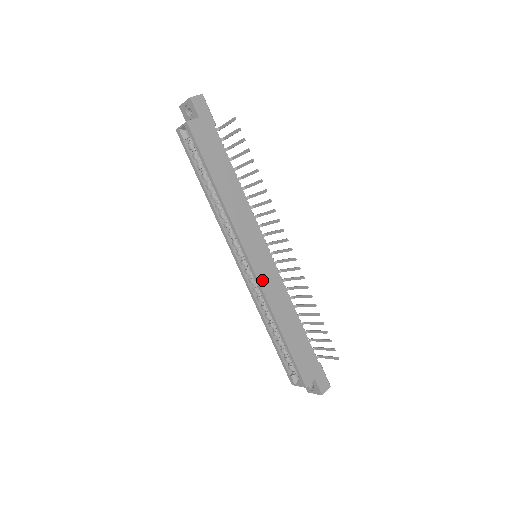
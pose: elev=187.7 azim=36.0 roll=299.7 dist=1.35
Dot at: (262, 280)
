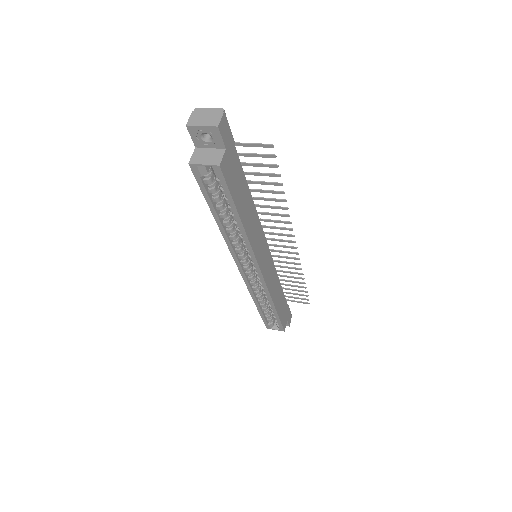
Dot at: (267, 280)
